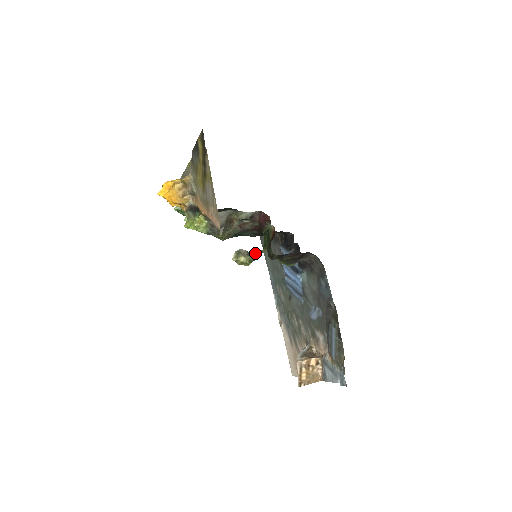
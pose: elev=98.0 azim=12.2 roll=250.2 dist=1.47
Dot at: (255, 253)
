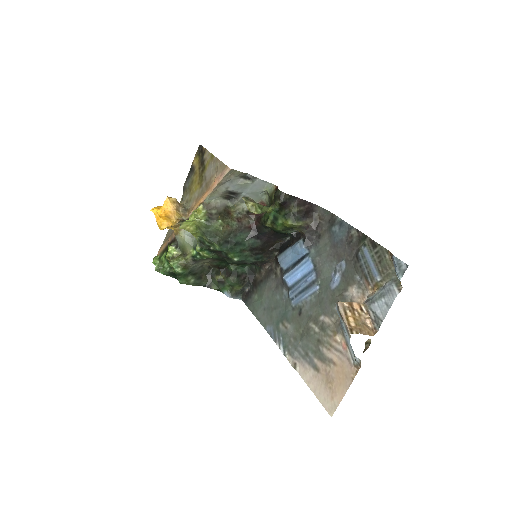
Dot at: (262, 205)
